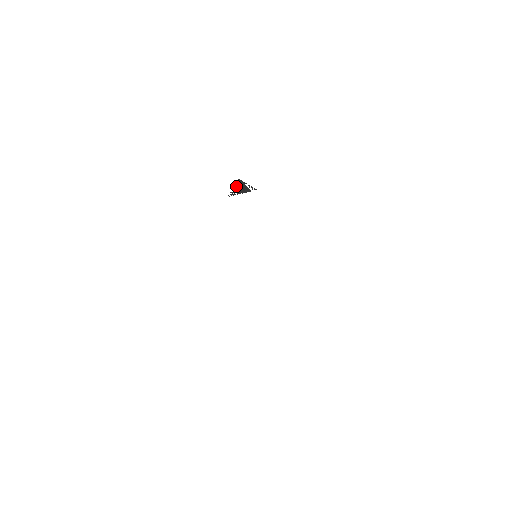
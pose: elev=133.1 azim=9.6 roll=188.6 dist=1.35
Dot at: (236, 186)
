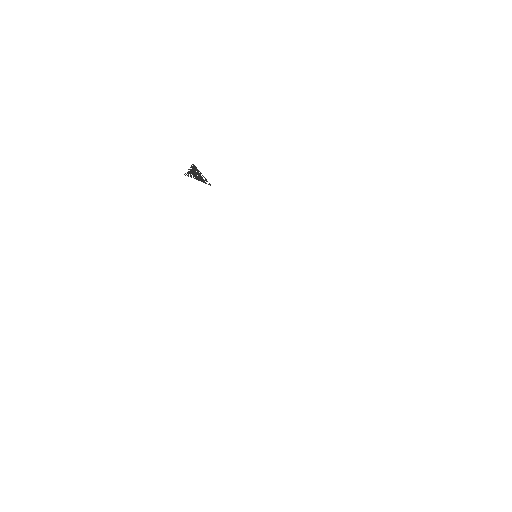
Dot at: occluded
